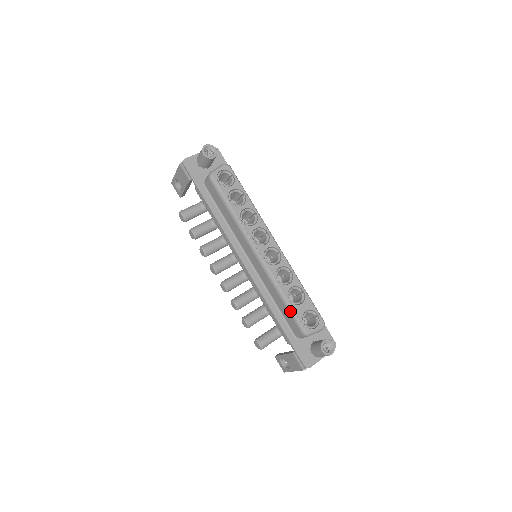
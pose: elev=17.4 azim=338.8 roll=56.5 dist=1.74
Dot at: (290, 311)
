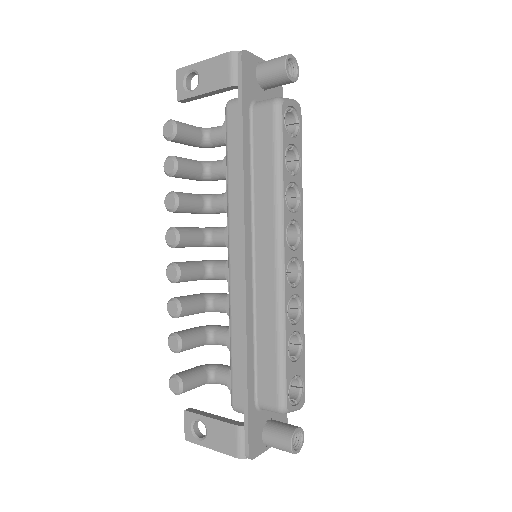
Dot at: (280, 366)
